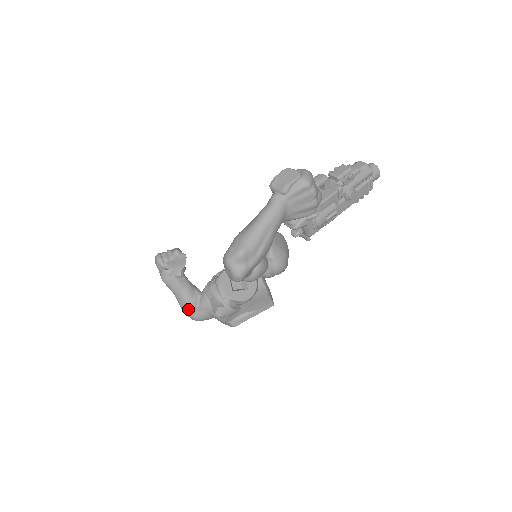
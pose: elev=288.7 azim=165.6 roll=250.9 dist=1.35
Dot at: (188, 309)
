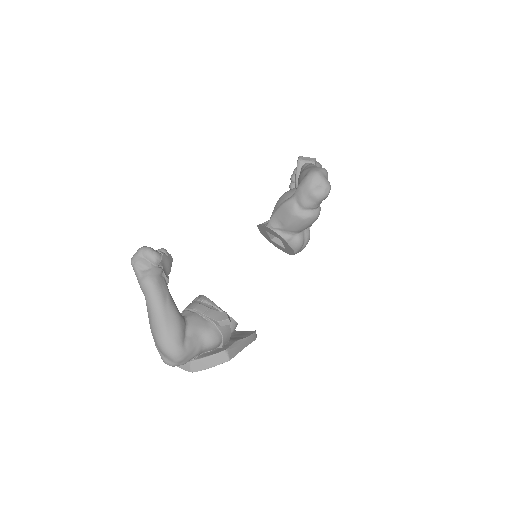
Dot at: (178, 328)
